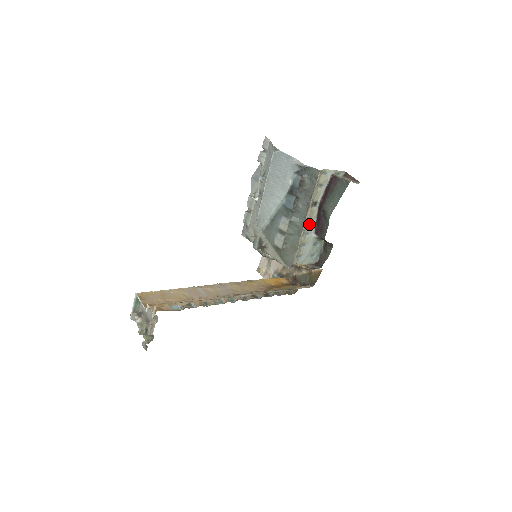
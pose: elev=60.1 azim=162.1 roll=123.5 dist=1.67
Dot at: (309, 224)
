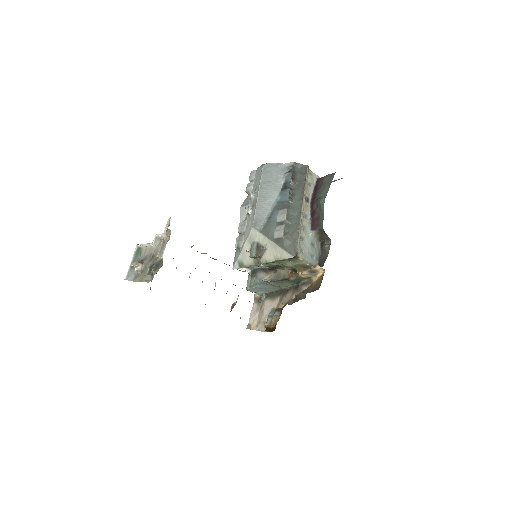
Dot at: (305, 218)
